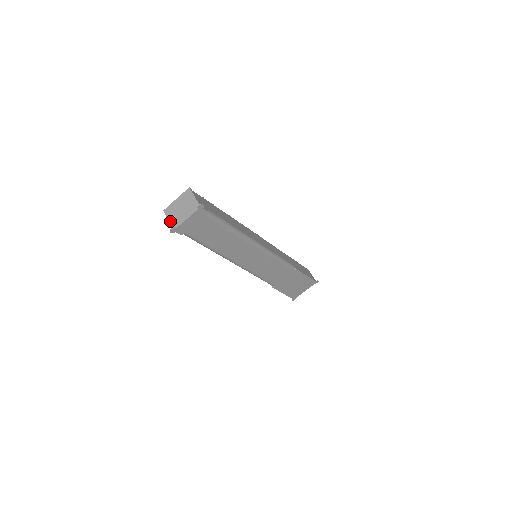
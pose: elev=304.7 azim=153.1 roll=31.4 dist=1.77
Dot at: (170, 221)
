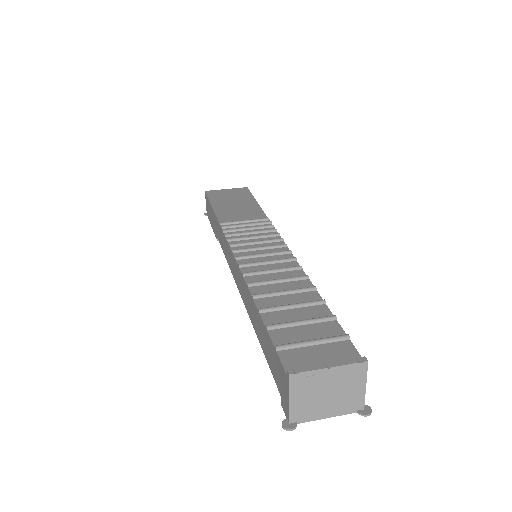
Dot at: (293, 405)
